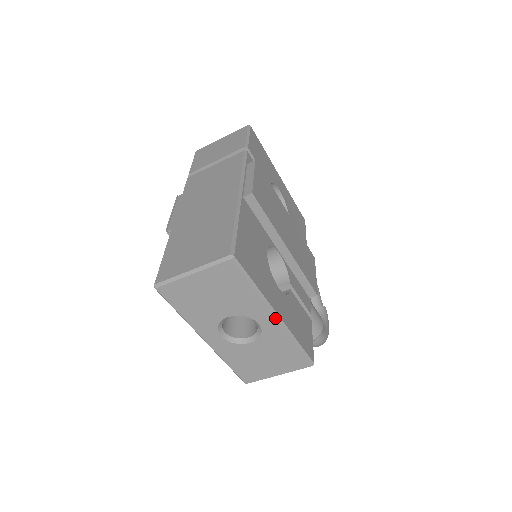
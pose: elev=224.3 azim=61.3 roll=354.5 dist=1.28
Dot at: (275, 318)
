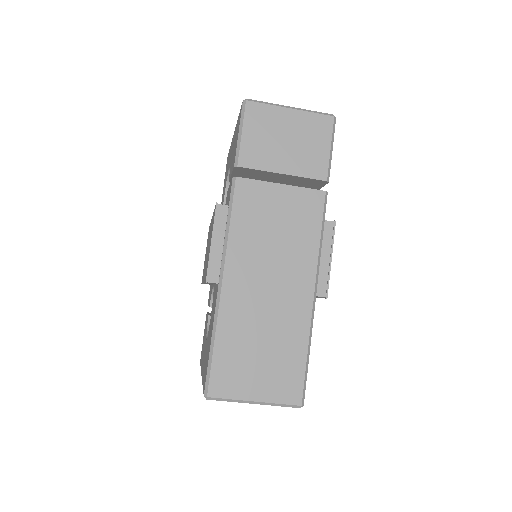
Dot at: occluded
